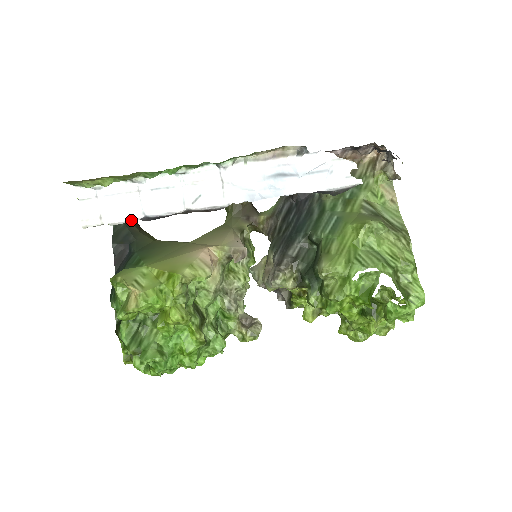
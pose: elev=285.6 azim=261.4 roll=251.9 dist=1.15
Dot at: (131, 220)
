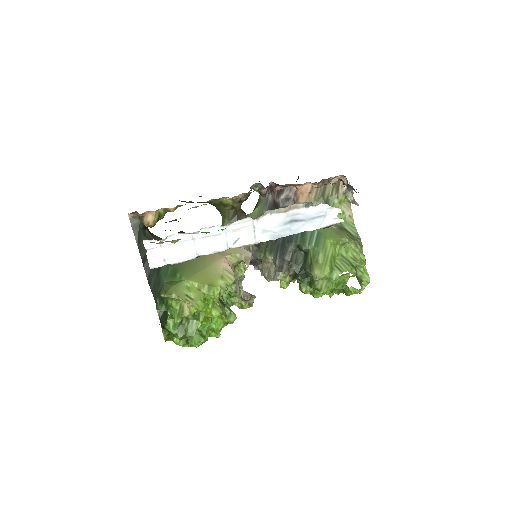
Dot at: occluded
